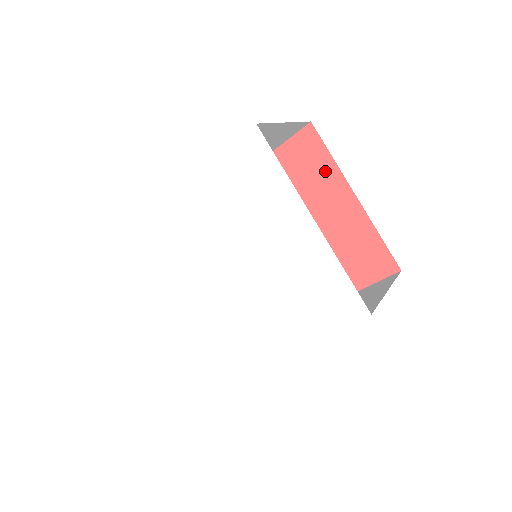
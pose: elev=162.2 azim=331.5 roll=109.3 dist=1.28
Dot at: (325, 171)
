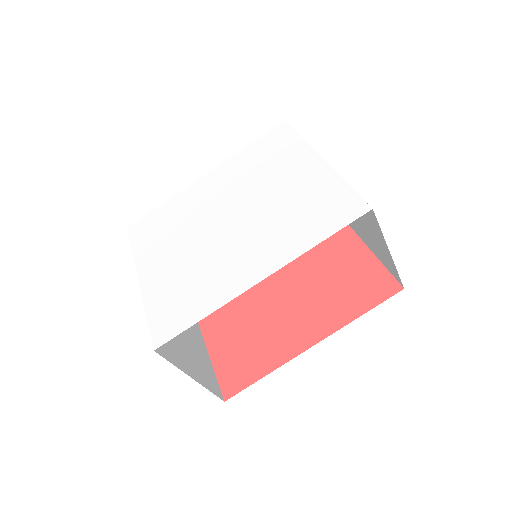
Dot at: occluded
